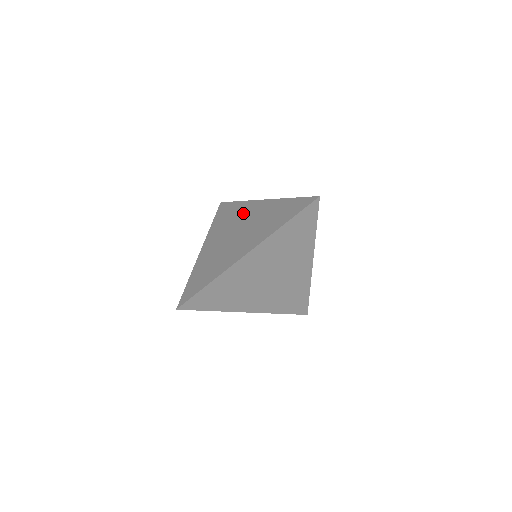
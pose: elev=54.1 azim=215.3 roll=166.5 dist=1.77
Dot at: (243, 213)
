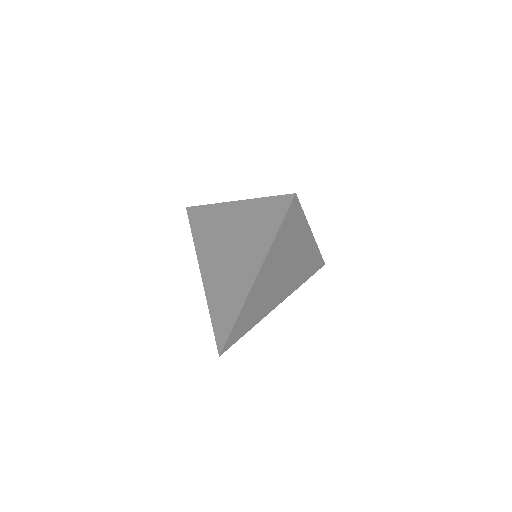
Dot at: (220, 223)
